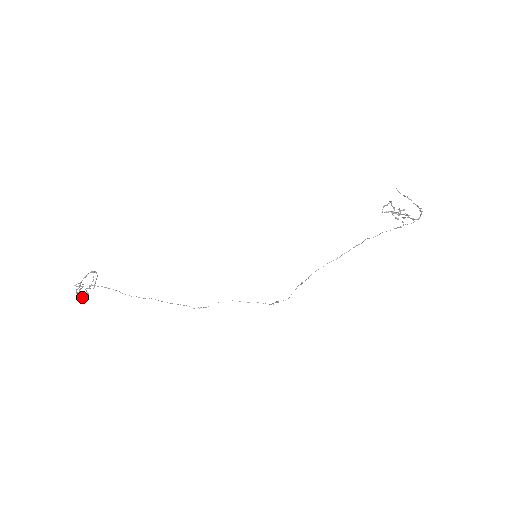
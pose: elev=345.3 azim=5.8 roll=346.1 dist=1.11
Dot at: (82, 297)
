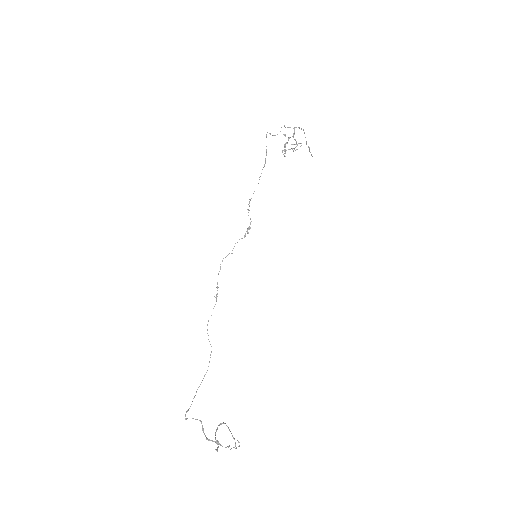
Dot at: (215, 442)
